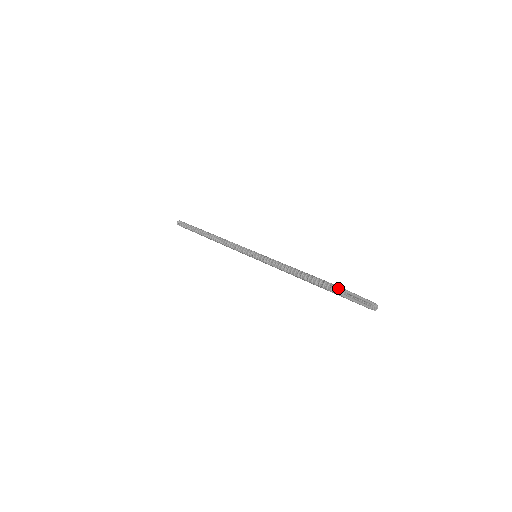
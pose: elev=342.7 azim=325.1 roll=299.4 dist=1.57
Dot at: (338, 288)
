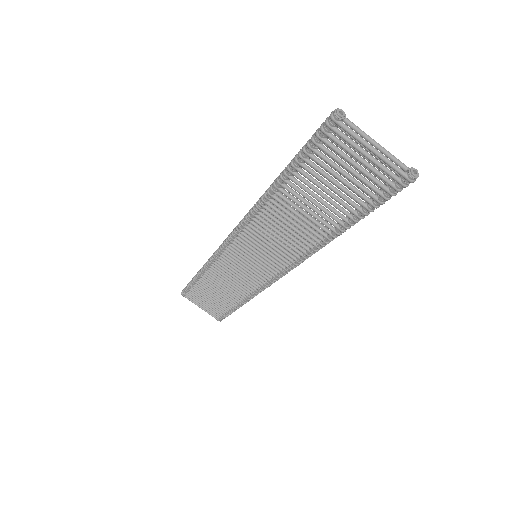
Dot at: (330, 115)
